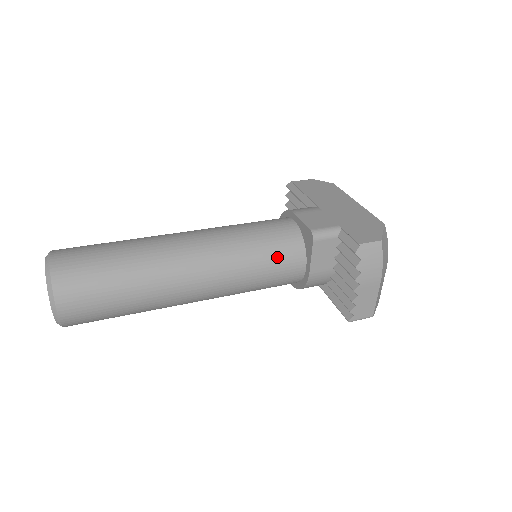
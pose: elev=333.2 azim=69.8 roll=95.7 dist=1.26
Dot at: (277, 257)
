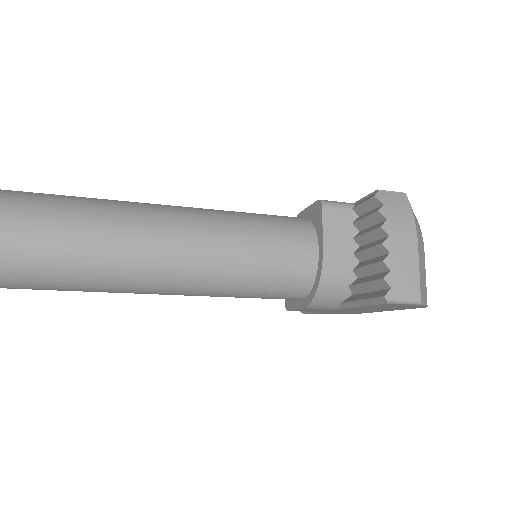
Dot at: (280, 230)
